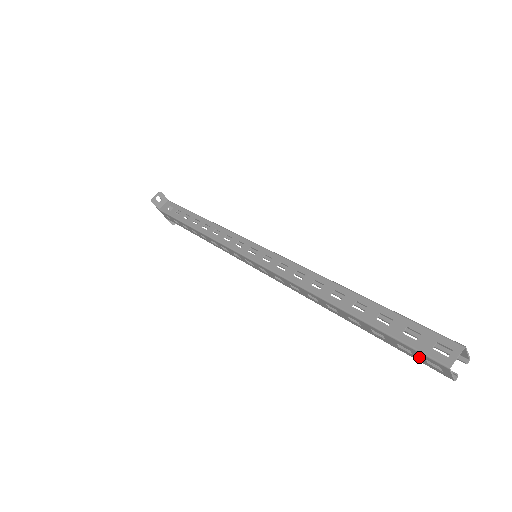
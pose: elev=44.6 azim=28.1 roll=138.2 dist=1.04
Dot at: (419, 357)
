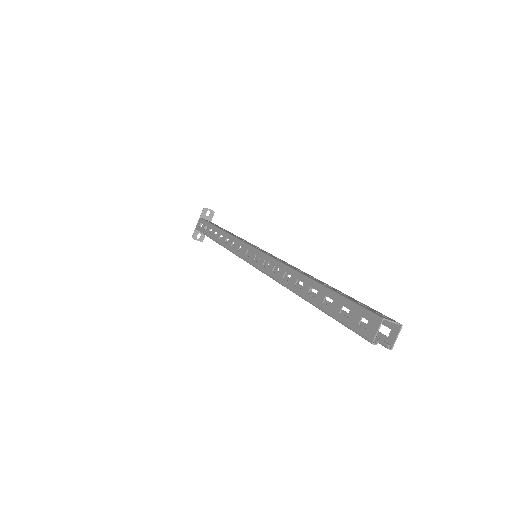
Dot at: (355, 318)
